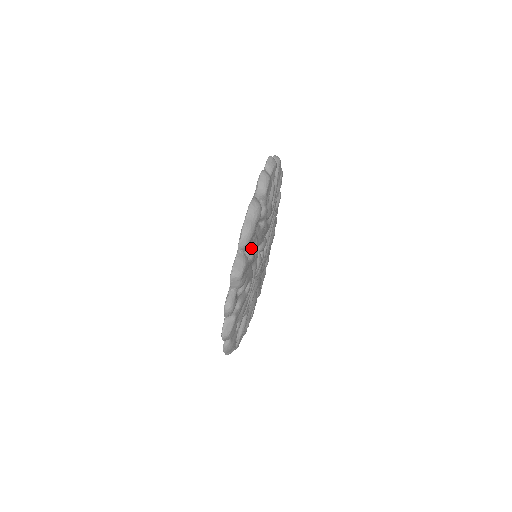
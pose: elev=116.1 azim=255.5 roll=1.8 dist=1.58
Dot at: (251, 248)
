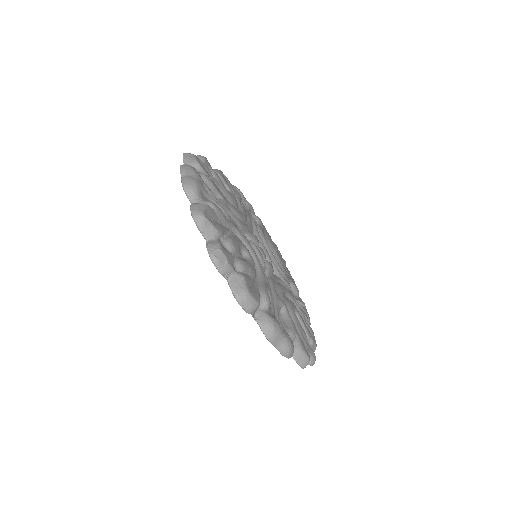
Dot at: (294, 337)
